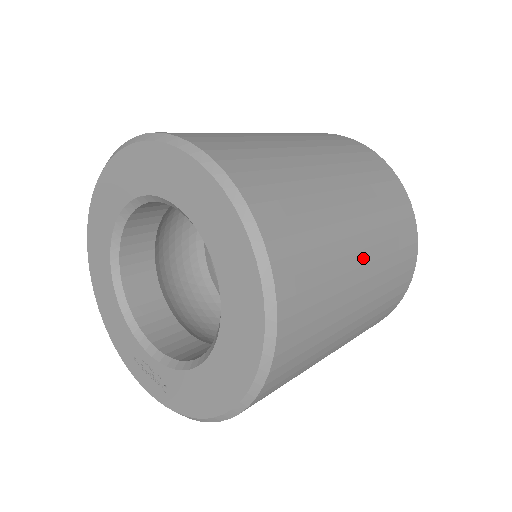
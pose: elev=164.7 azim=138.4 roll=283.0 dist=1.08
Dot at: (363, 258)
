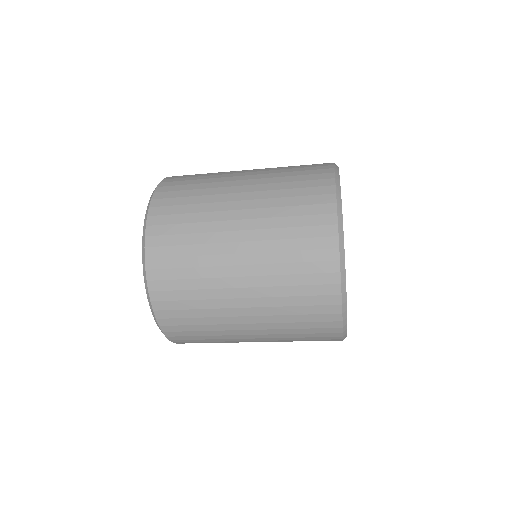
Dot at: (244, 178)
